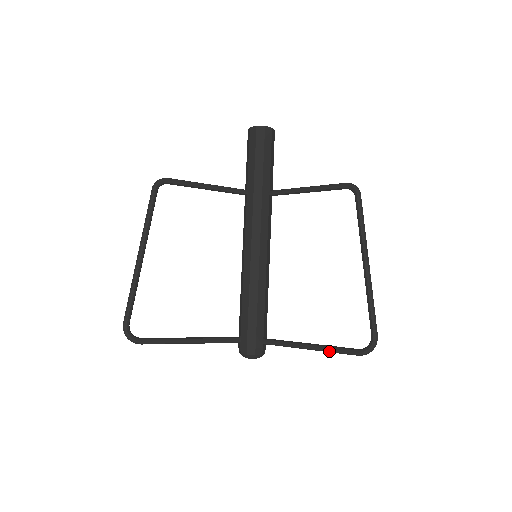
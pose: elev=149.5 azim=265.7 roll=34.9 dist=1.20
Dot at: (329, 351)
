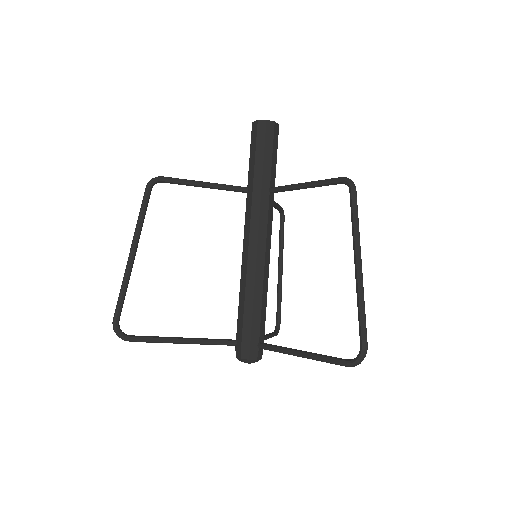
Dot at: (318, 360)
